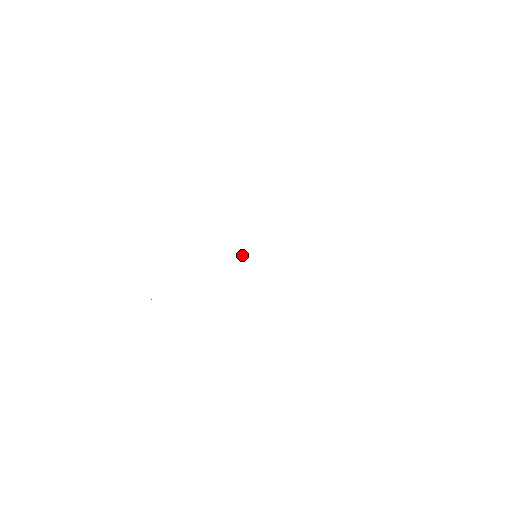
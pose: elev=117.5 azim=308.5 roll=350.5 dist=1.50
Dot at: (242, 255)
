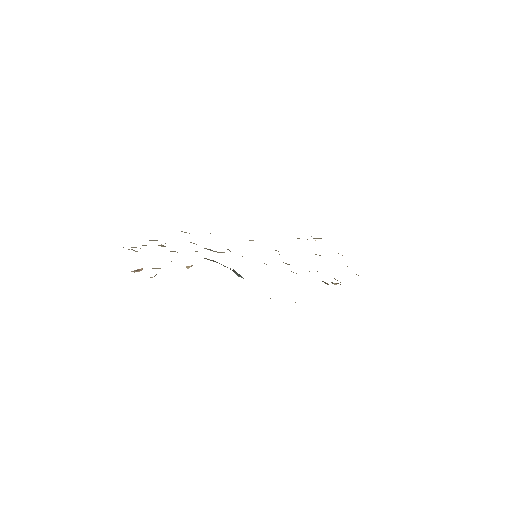
Dot at: occluded
